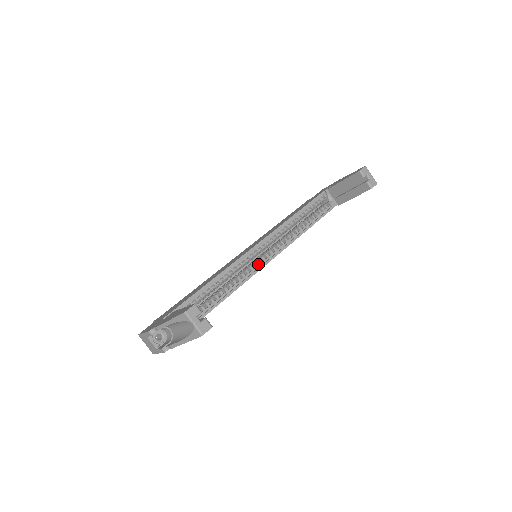
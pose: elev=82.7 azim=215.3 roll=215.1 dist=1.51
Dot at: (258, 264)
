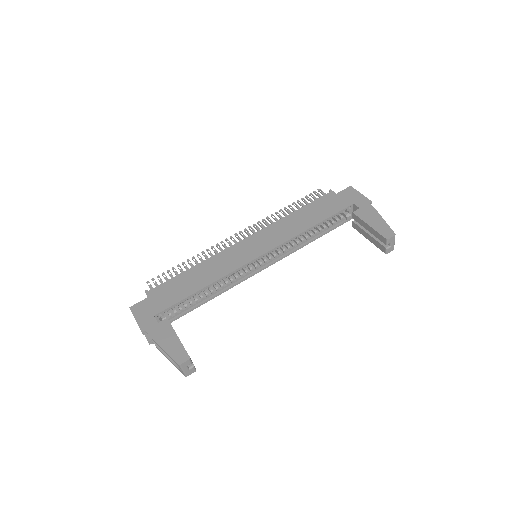
Dot at: (254, 267)
